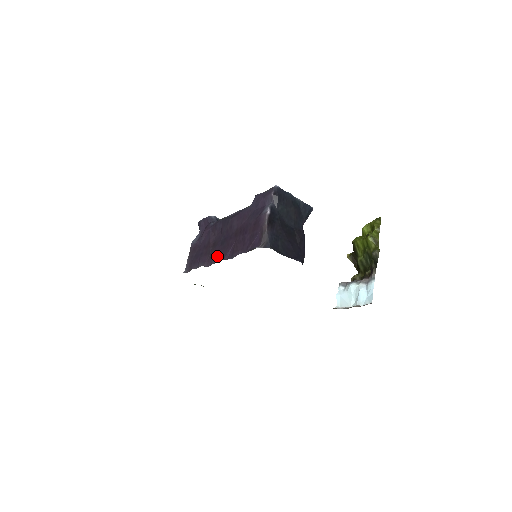
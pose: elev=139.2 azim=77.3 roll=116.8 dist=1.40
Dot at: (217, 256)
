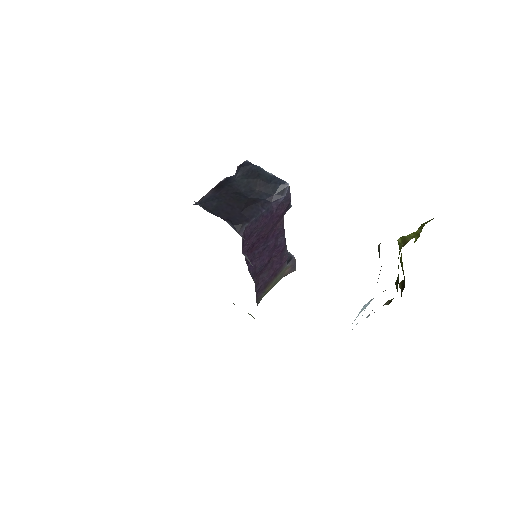
Dot at: occluded
